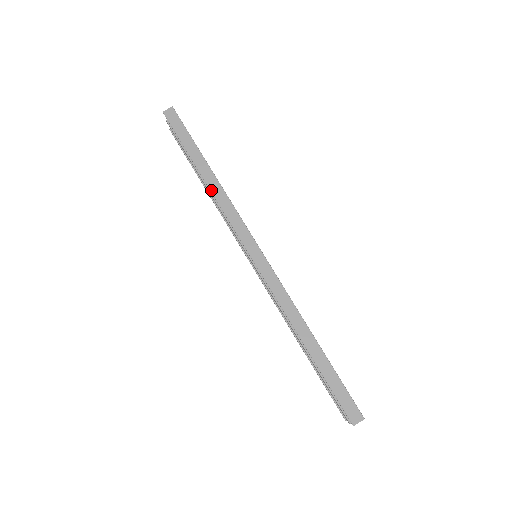
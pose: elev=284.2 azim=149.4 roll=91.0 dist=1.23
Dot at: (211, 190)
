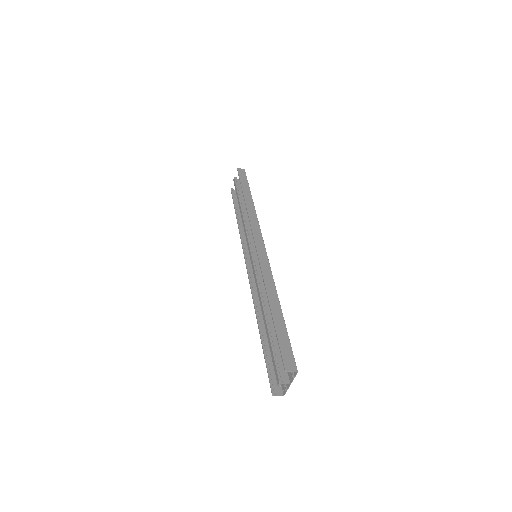
Dot at: (247, 206)
